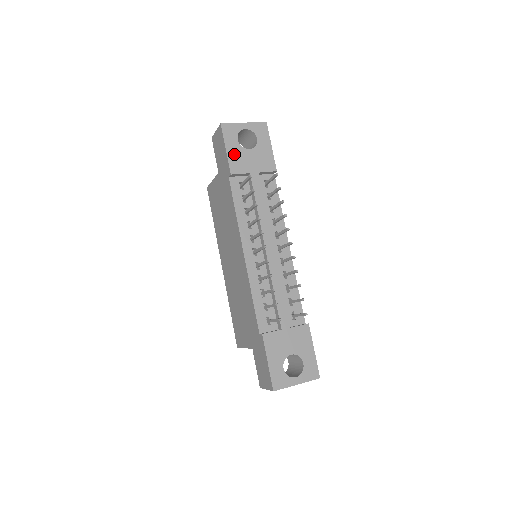
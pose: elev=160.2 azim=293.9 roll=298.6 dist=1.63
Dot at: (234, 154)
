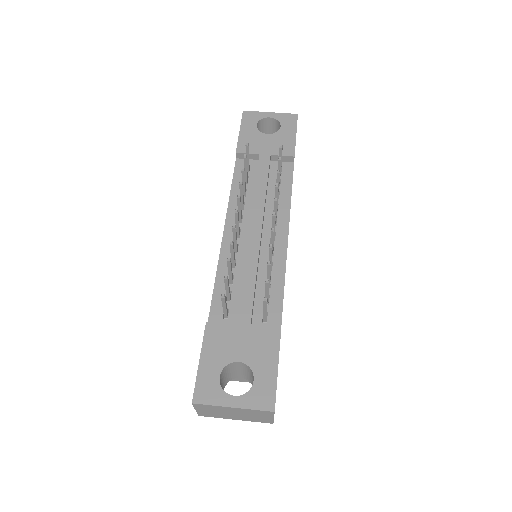
Dot at: (247, 136)
